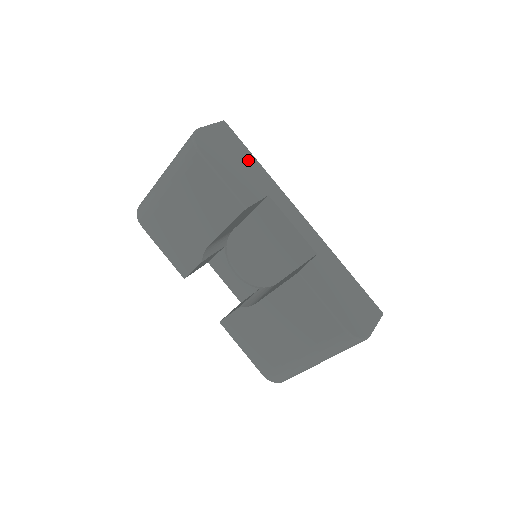
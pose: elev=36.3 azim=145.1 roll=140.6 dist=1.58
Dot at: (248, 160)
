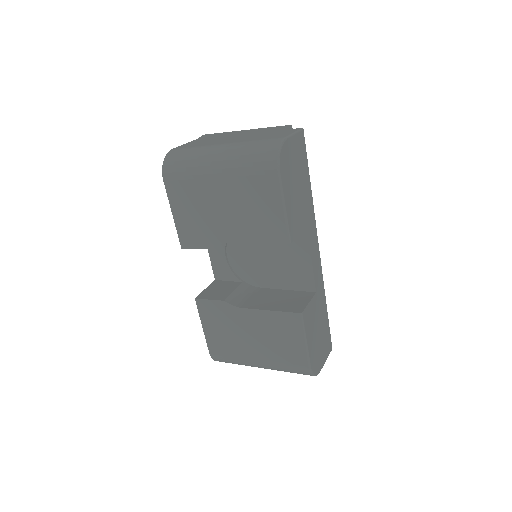
Dot at: (305, 183)
